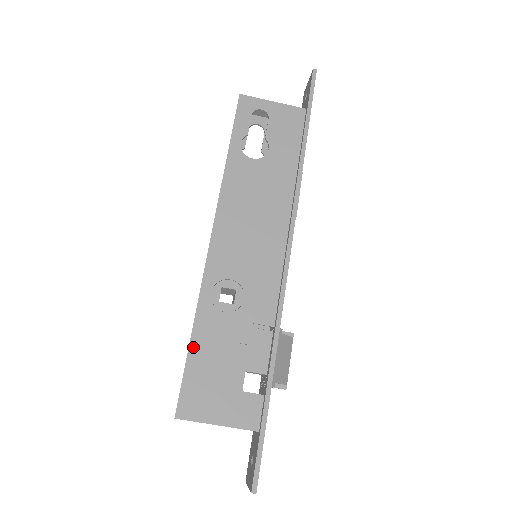
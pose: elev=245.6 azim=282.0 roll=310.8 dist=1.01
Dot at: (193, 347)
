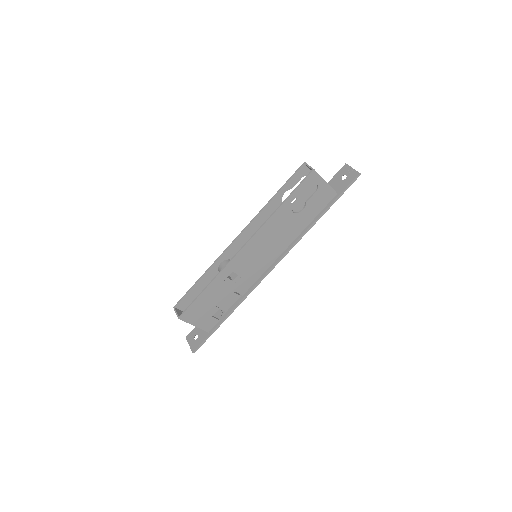
Dot at: (204, 293)
